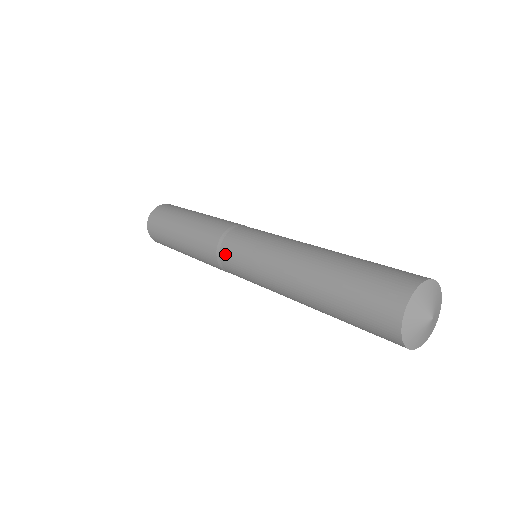
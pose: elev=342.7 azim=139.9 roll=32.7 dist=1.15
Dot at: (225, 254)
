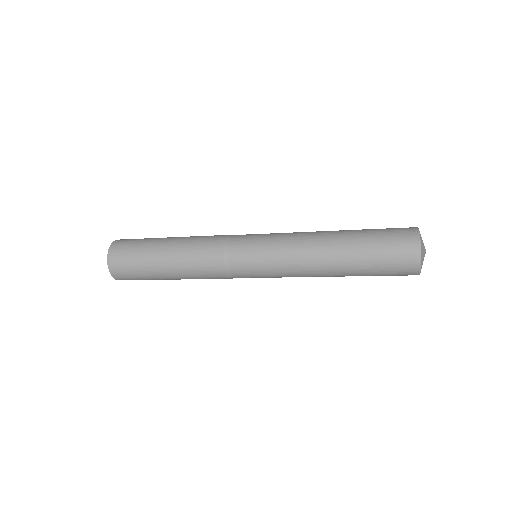
Dot at: (236, 264)
